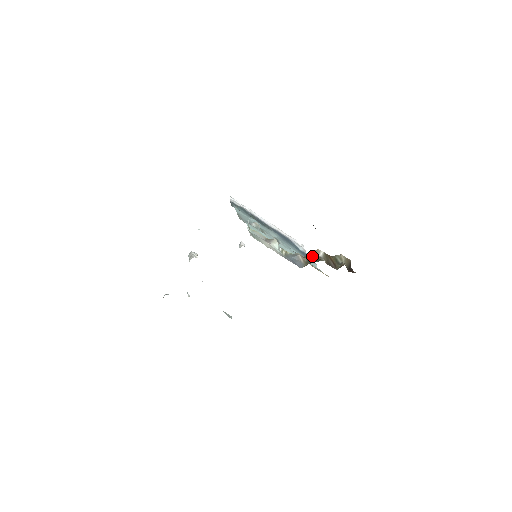
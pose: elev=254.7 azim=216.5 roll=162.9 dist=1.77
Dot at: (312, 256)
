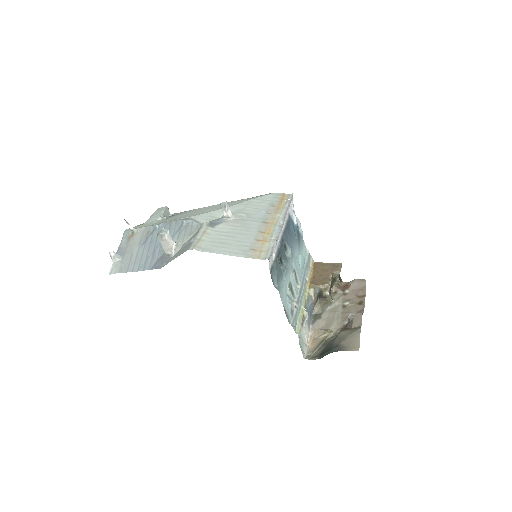
Dot at: (322, 293)
